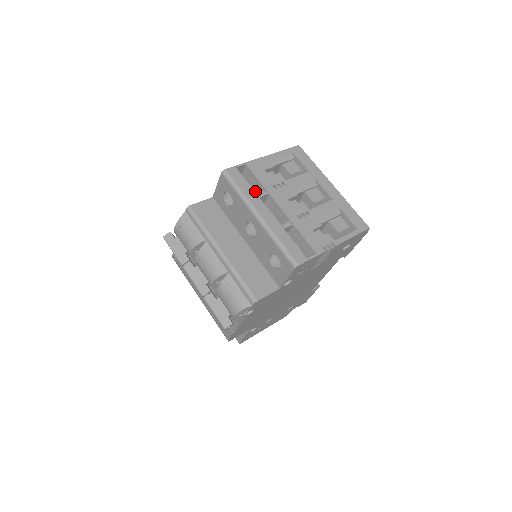
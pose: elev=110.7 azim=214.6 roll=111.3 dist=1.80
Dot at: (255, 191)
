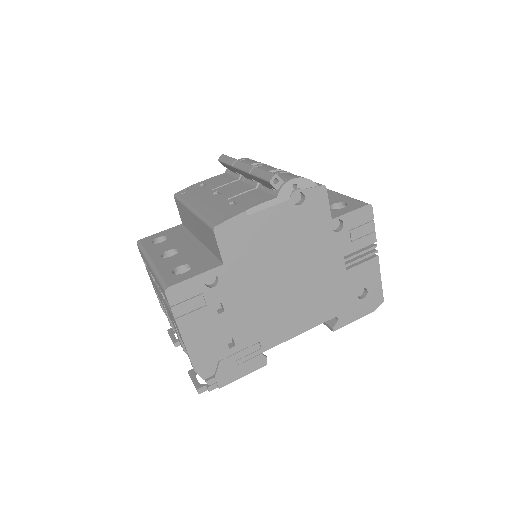
Dot at: occluded
